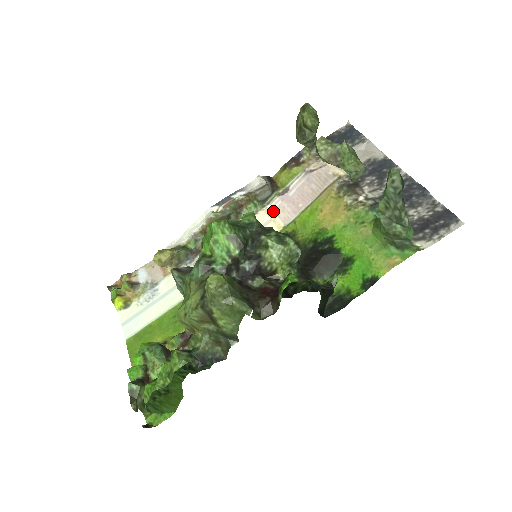
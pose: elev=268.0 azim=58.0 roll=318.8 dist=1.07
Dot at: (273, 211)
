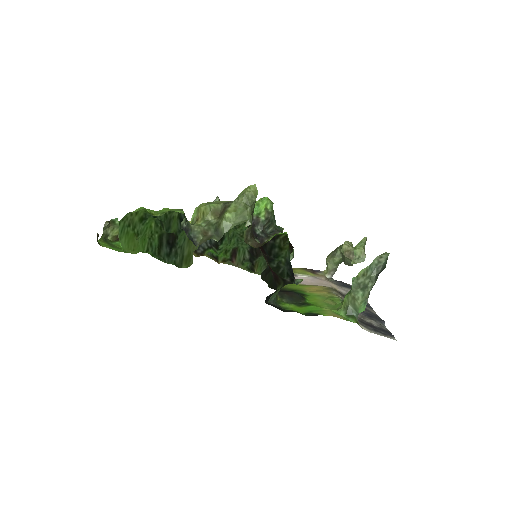
Dot at: occluded
